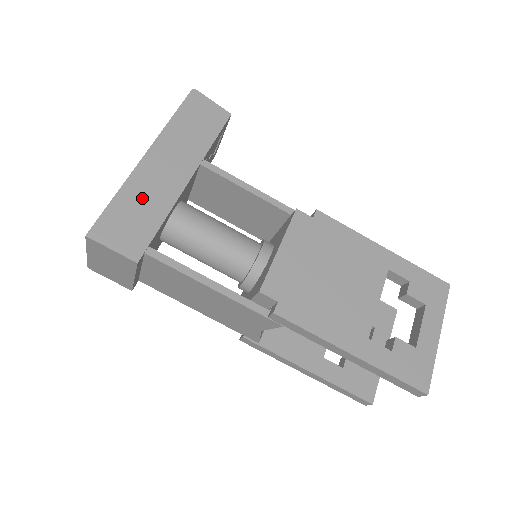
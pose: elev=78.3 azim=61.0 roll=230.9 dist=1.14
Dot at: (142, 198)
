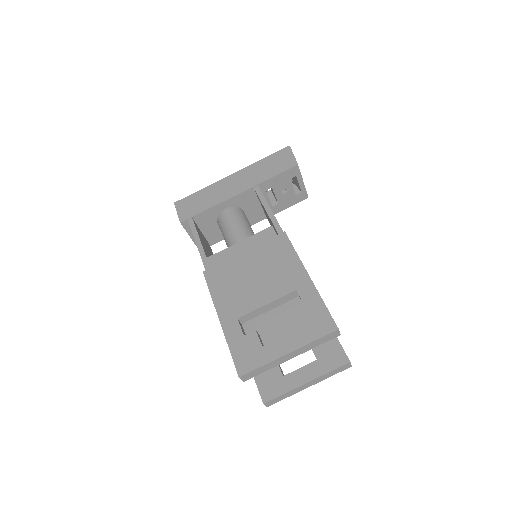
Dot at: (210, 195)
